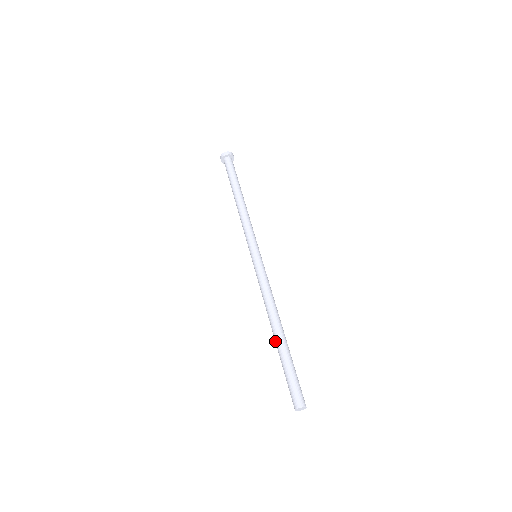
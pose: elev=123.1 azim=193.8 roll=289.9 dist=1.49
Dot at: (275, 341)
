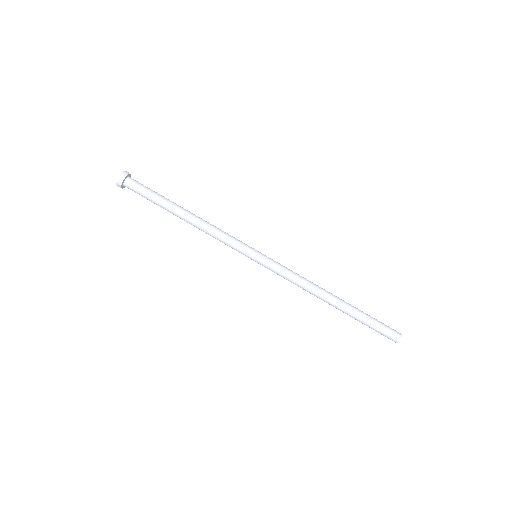
Dot at: (339, 309)
